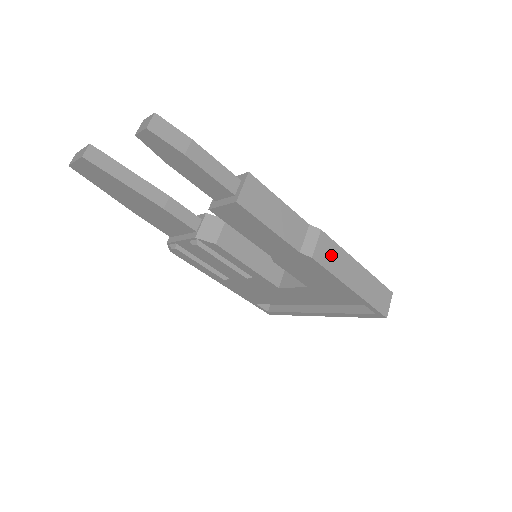
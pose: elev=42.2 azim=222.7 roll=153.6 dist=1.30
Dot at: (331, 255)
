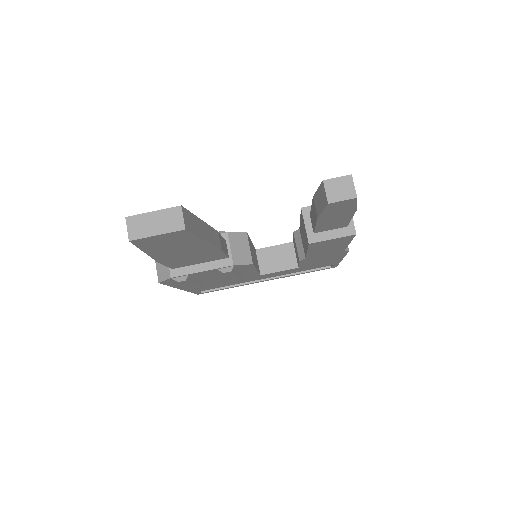
Dot at: occluded
